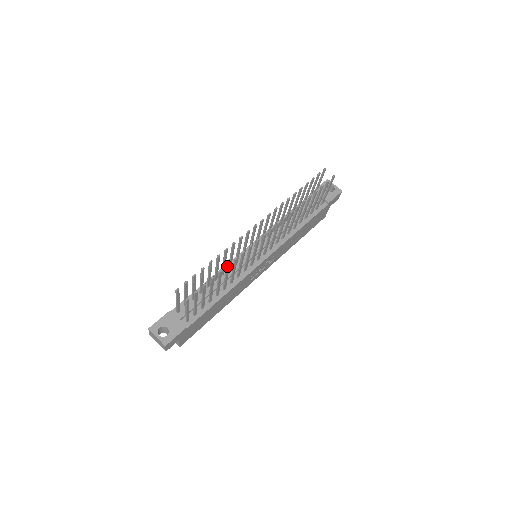
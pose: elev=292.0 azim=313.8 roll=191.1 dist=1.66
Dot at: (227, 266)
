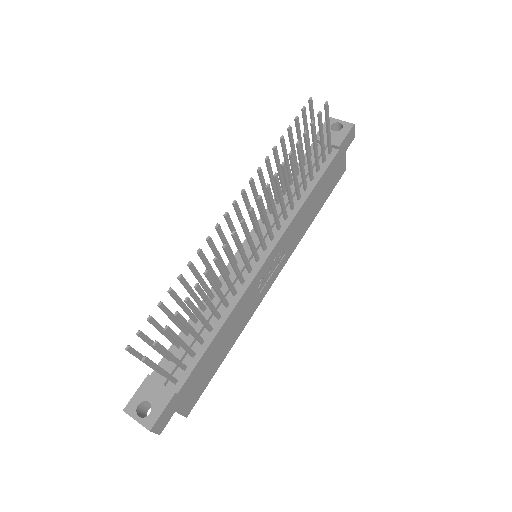
Dot at: (195, 288)
